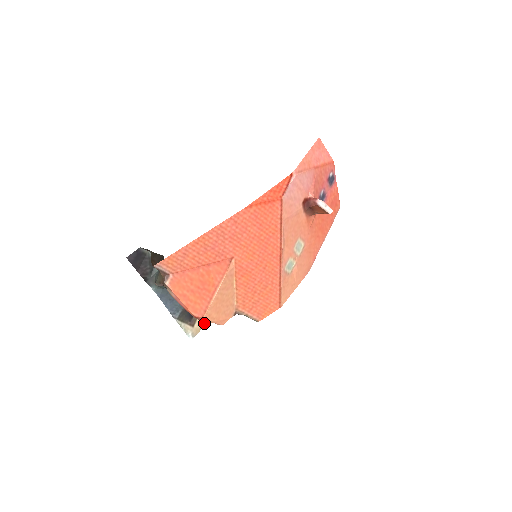
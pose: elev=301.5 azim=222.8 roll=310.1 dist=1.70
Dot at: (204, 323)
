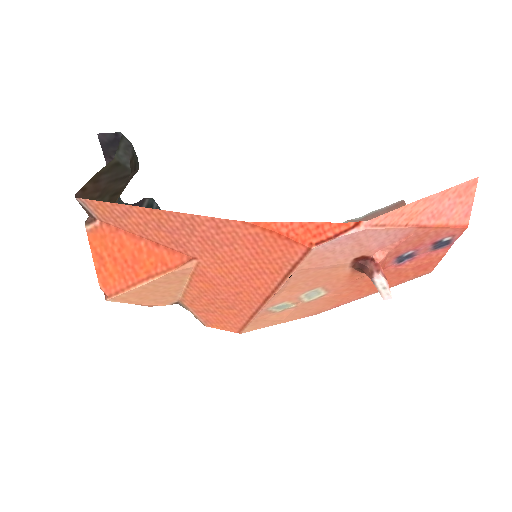
Dot at: occluded
